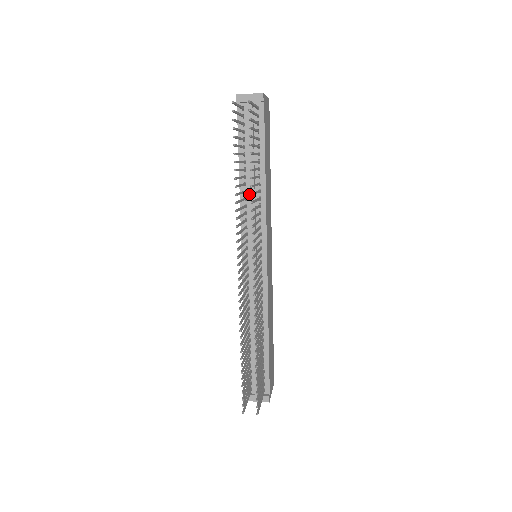
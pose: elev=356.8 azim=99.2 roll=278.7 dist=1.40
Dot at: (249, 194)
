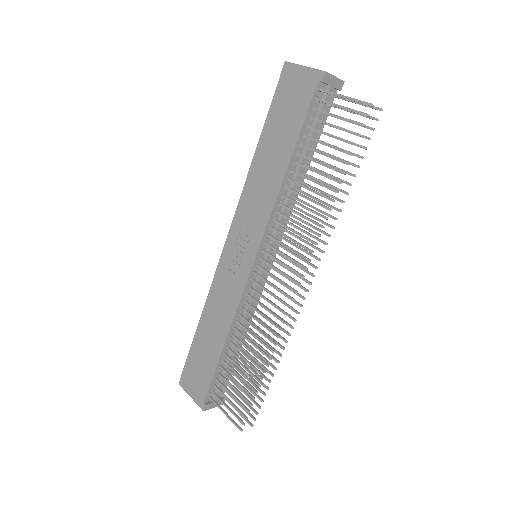
Dot at: (287, 191)
